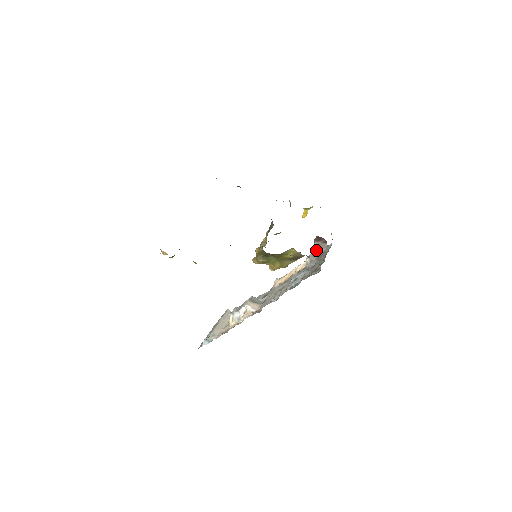
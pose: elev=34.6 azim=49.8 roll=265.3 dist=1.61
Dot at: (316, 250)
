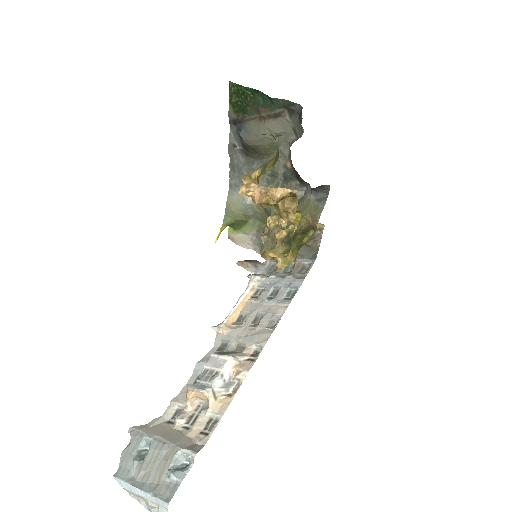
Dot at: (257, 269)
